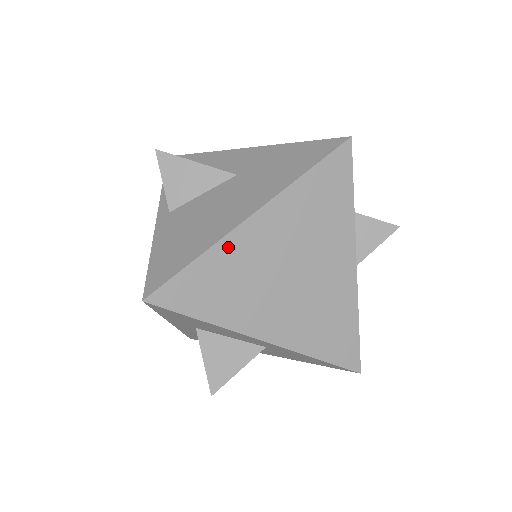
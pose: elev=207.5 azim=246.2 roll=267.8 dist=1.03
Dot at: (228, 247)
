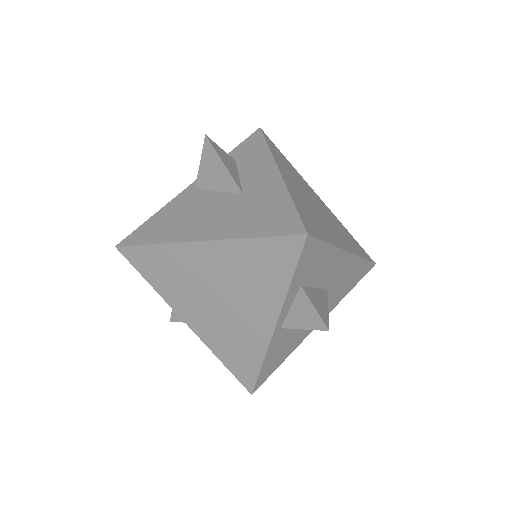
Dot at: (175, 251)
